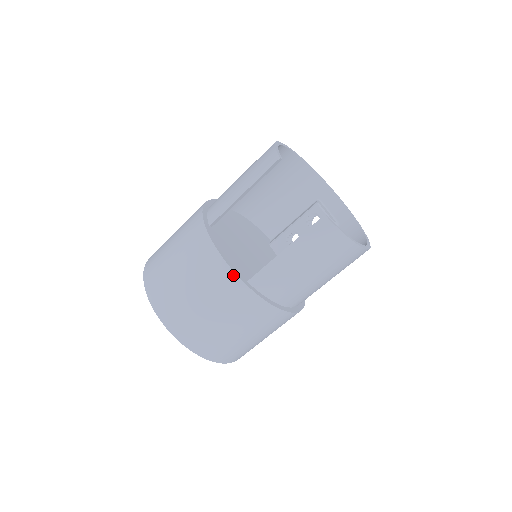
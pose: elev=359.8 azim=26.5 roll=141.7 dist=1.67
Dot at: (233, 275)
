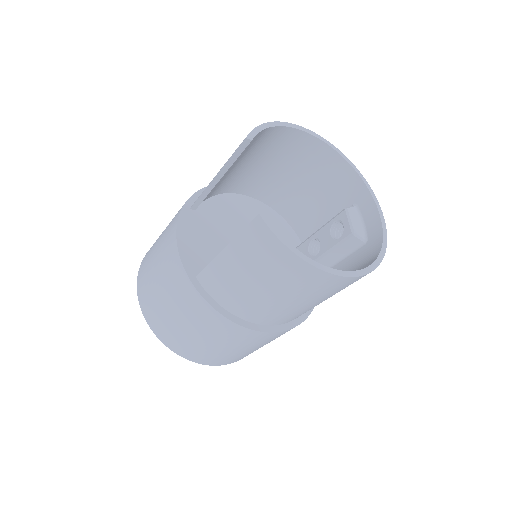
Dot at: (181, 265)
